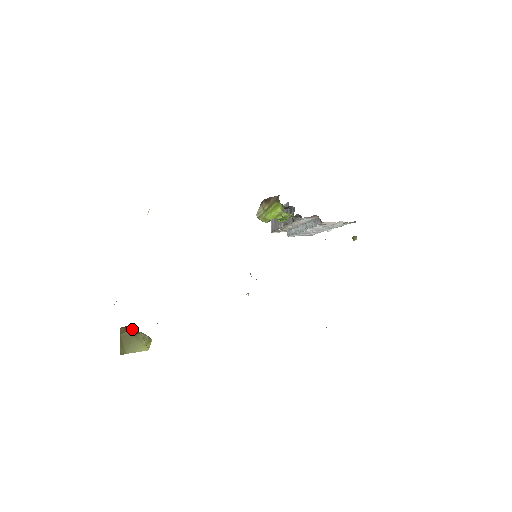
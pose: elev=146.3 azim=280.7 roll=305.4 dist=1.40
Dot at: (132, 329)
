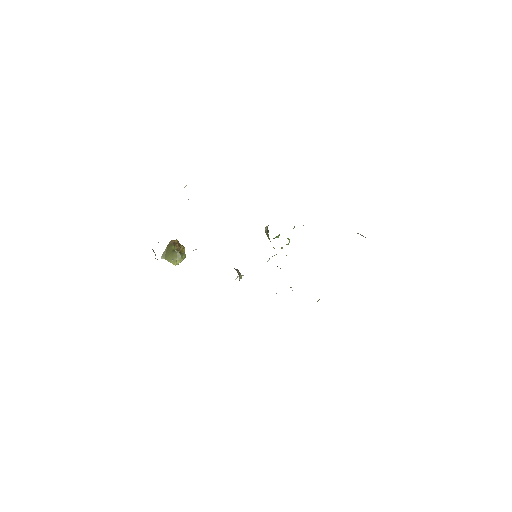
Dot at: (177, 245)
